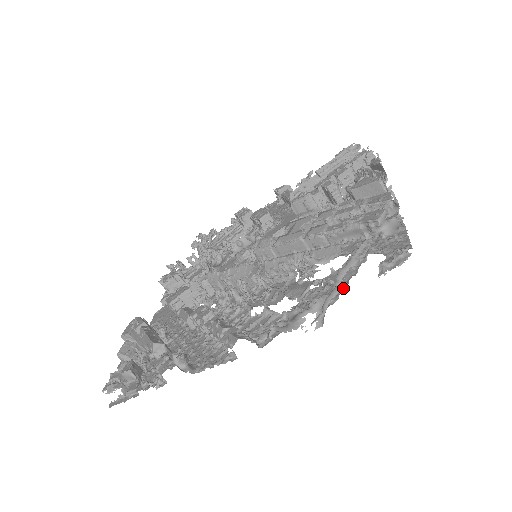
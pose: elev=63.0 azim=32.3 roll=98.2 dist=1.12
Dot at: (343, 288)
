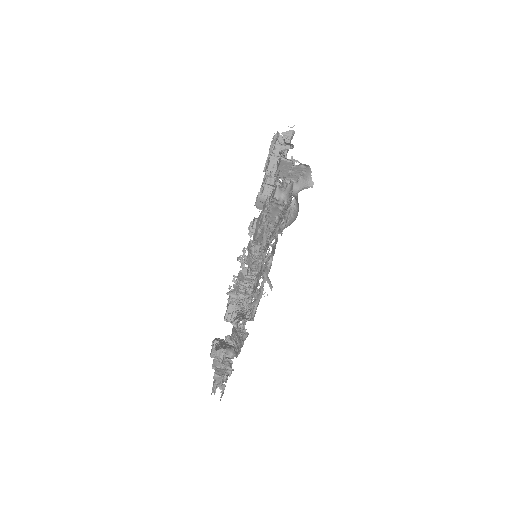
Dot at: occluded
